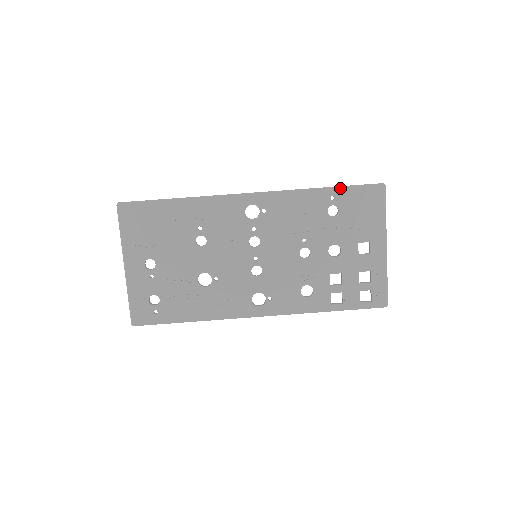
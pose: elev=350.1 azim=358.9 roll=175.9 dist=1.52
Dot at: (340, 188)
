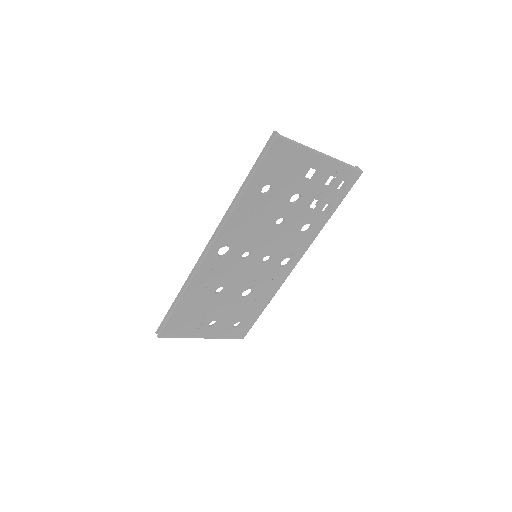
Dot at: (253, 178)
